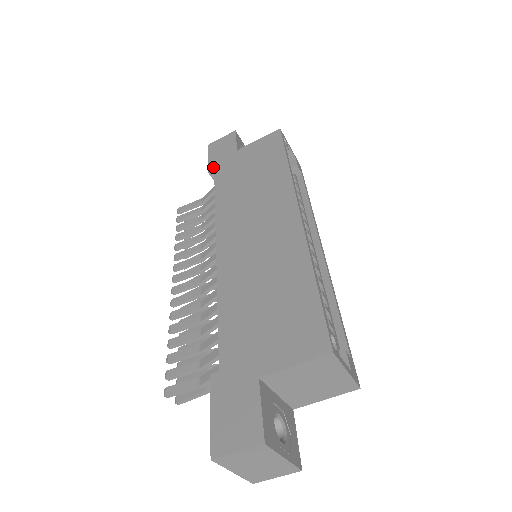
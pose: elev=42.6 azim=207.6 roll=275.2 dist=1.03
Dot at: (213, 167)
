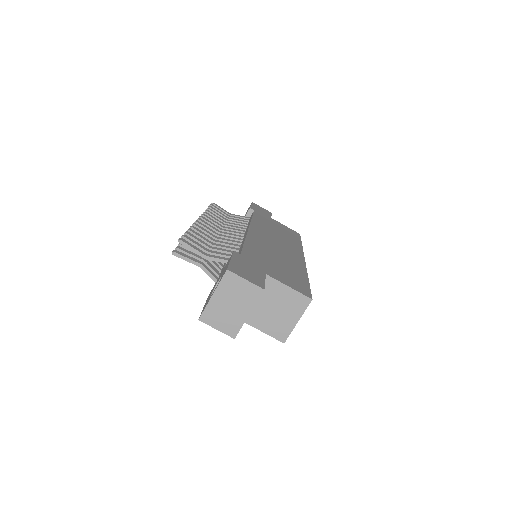
Dot at: (254, 209)
